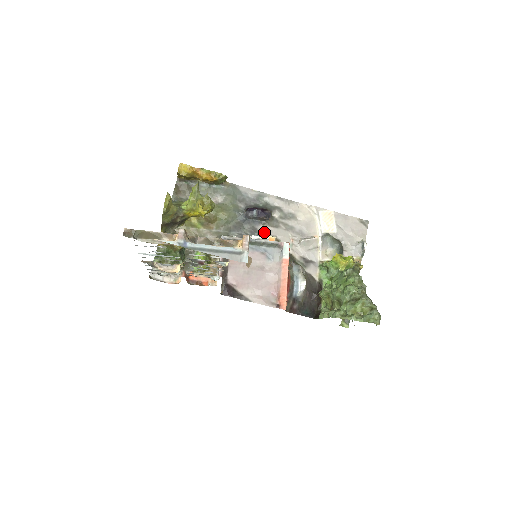
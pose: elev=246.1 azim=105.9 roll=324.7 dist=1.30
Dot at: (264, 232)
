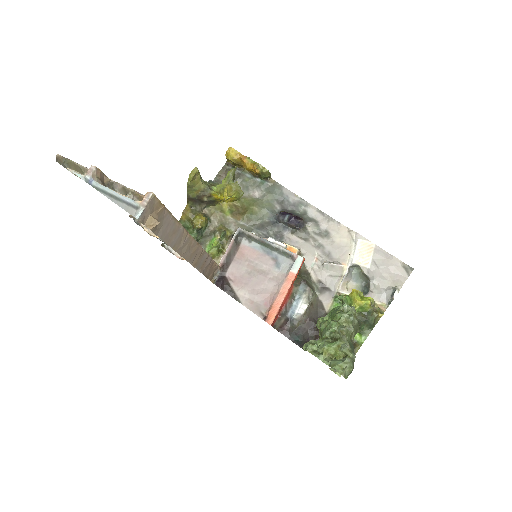
Dot at: (290, 241)
